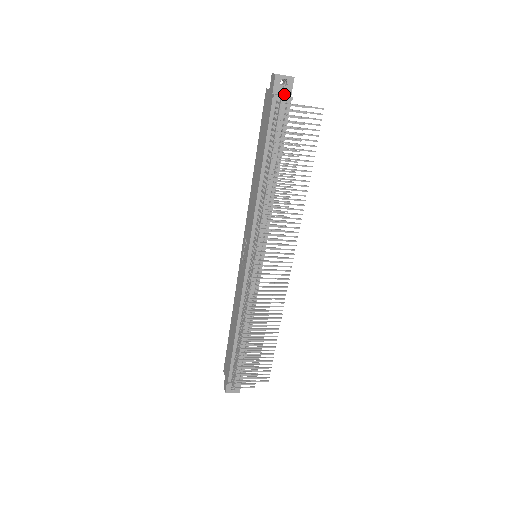
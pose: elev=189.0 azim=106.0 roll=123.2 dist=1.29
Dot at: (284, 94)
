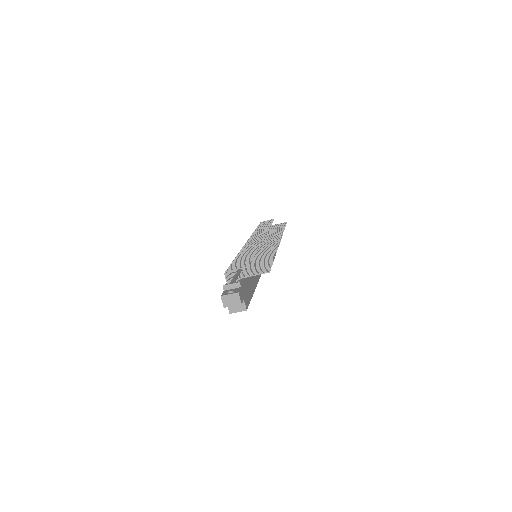
Dot at: occluded
